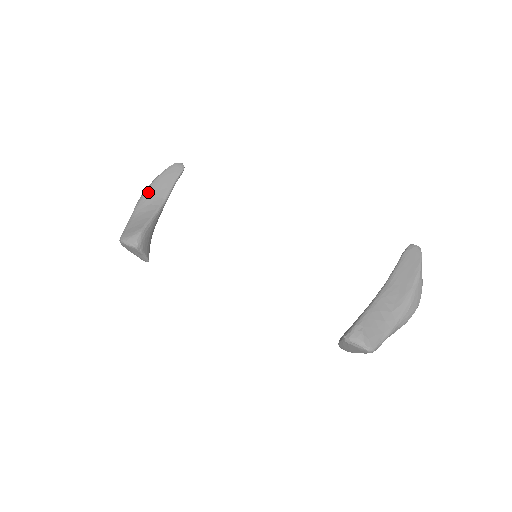
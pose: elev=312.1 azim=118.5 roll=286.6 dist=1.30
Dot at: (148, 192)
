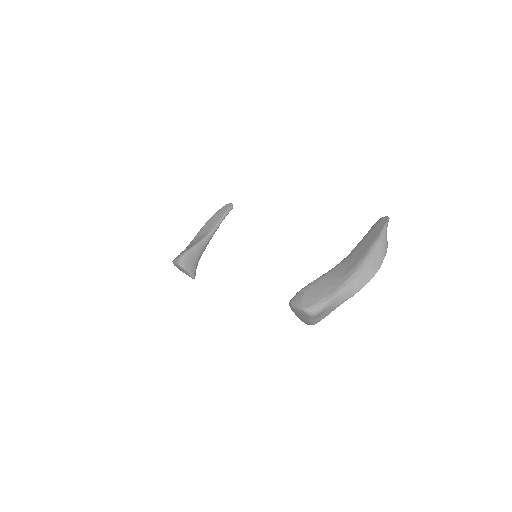
Dot at: (203, 228)
